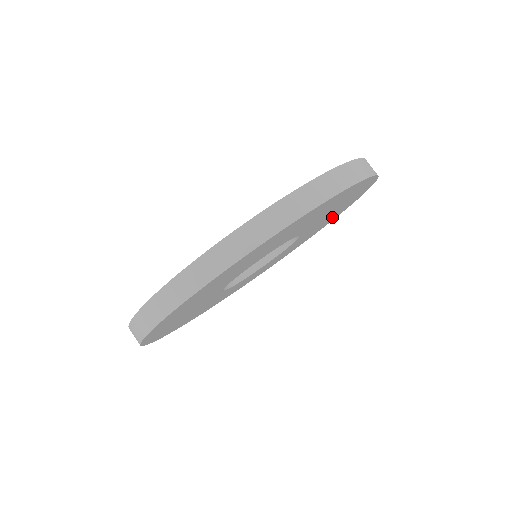
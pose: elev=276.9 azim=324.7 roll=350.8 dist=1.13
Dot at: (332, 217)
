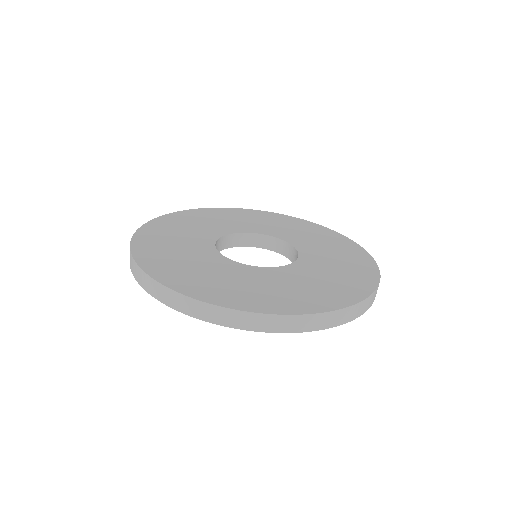
Dot at: occluded
